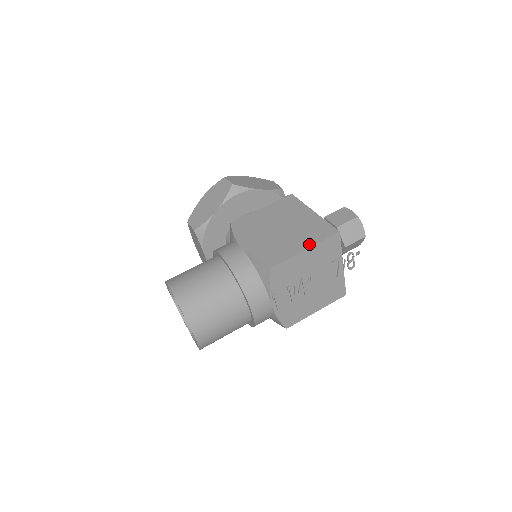
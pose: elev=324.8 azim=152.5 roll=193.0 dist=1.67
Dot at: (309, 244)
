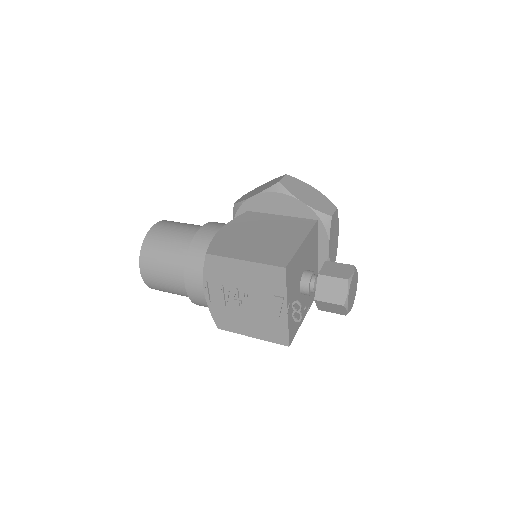
Dot at: (252, 259)
